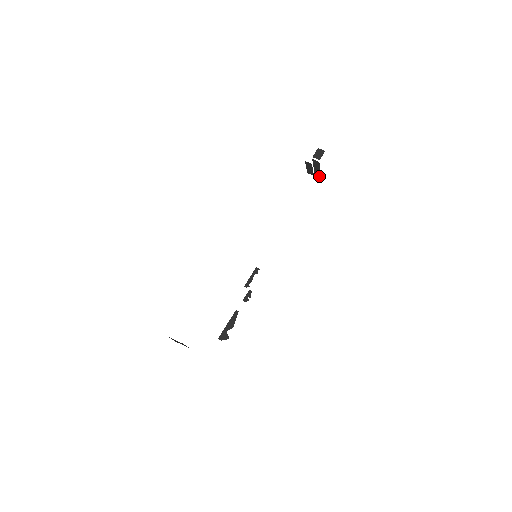
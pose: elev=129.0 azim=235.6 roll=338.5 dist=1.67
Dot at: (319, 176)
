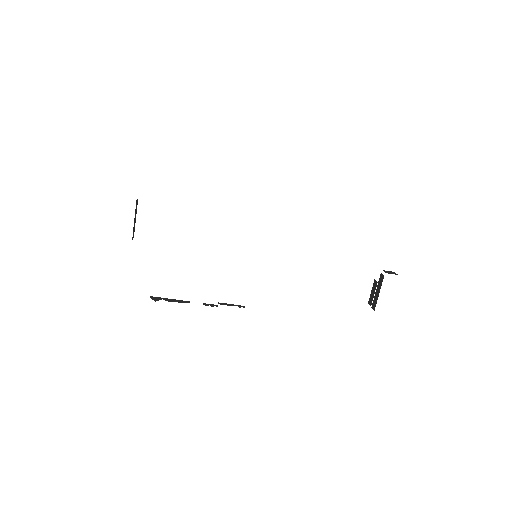
Dot at: (375, 305)
